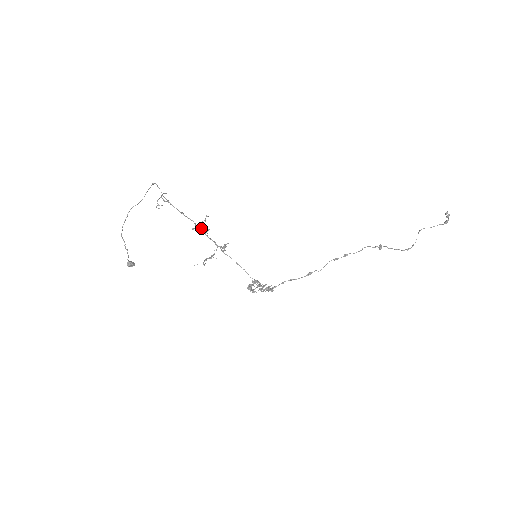
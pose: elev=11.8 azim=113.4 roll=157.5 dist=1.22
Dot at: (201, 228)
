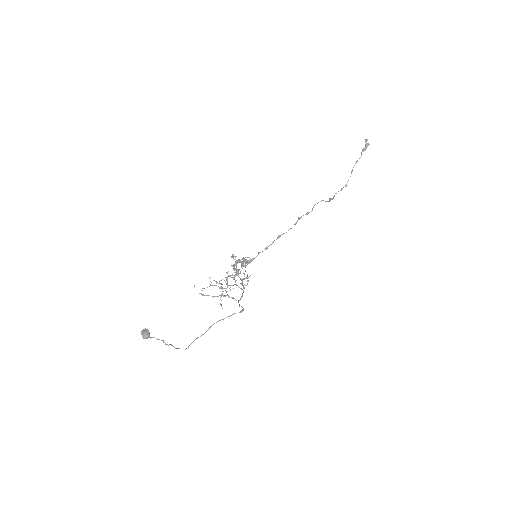
Dot at: occluded
